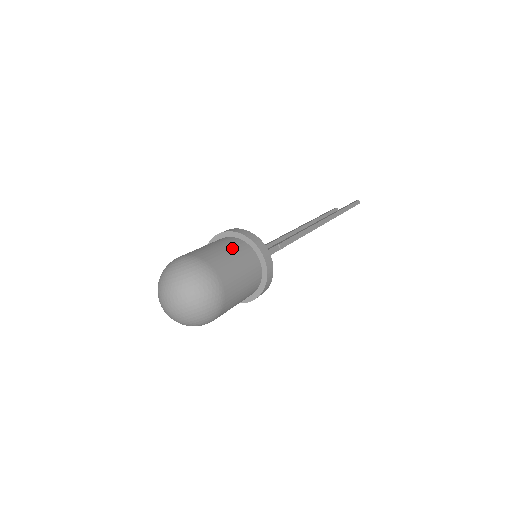
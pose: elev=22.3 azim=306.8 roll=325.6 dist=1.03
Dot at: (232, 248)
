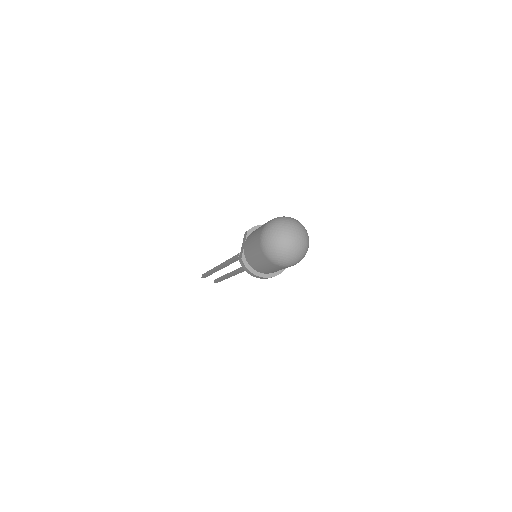
Dot at: occluded
